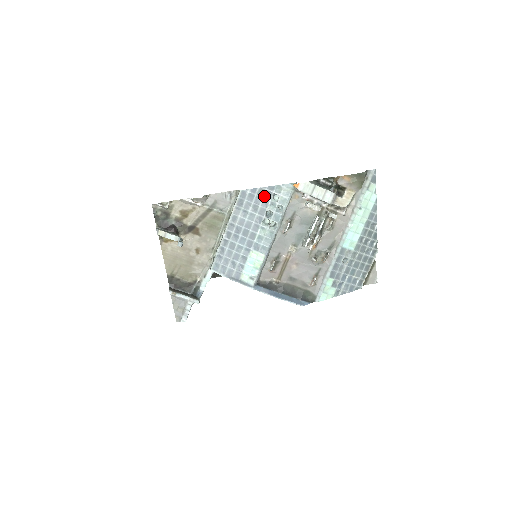
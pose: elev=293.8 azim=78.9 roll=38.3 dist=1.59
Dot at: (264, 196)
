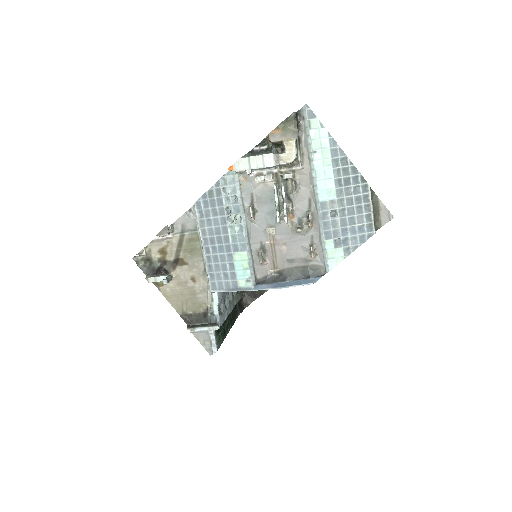
Dot at: (215, 196)
